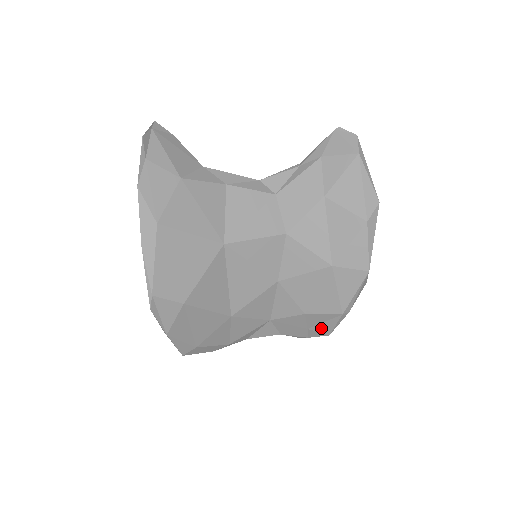
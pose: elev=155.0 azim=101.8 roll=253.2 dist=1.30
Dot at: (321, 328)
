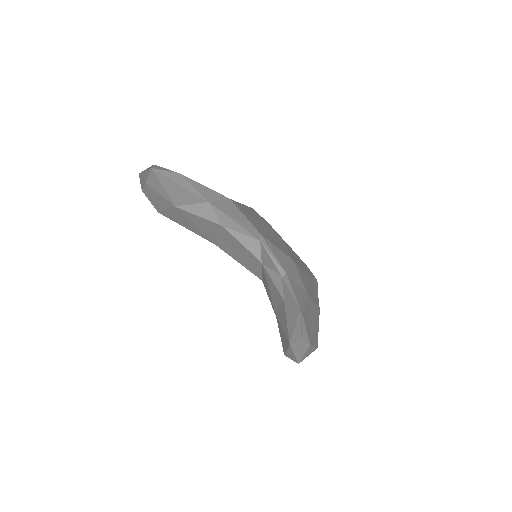
Dot at: occluded
